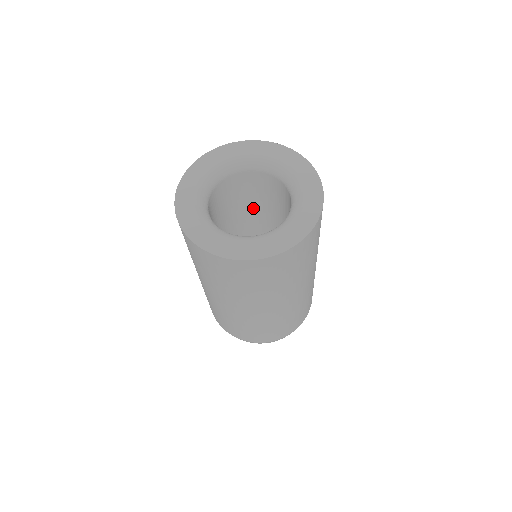
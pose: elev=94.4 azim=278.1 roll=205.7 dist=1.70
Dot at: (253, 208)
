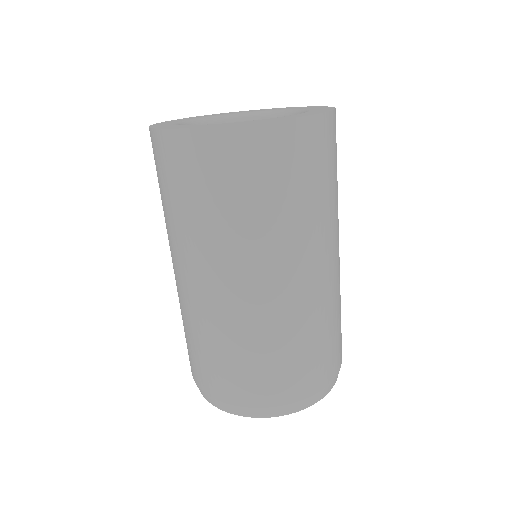
Dot at: occluded
